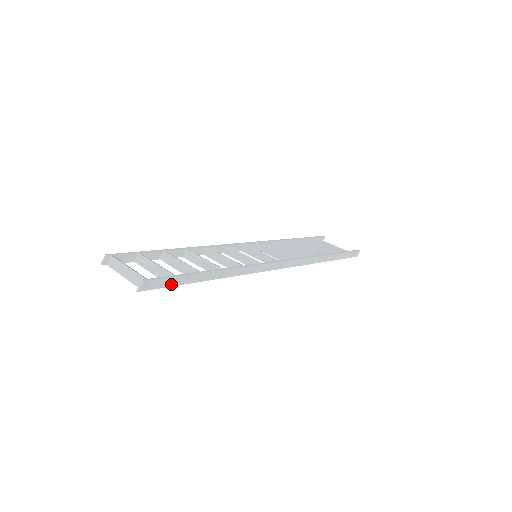
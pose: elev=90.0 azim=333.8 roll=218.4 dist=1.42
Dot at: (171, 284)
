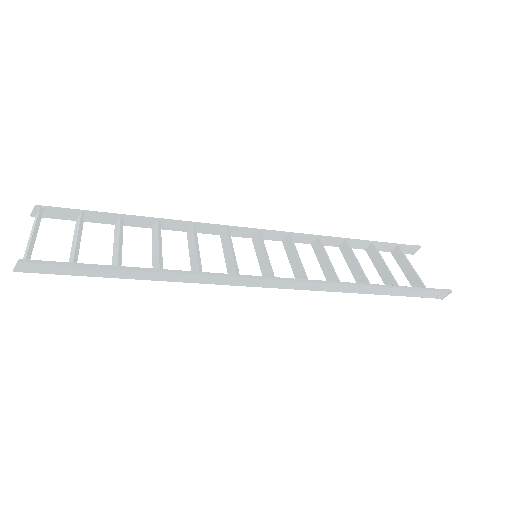
Dot at: (67, 272)
